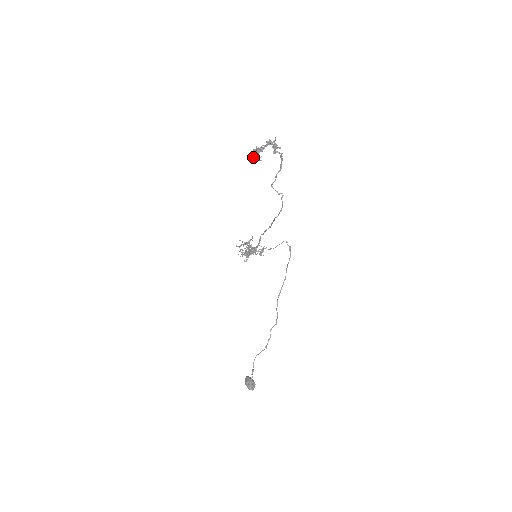
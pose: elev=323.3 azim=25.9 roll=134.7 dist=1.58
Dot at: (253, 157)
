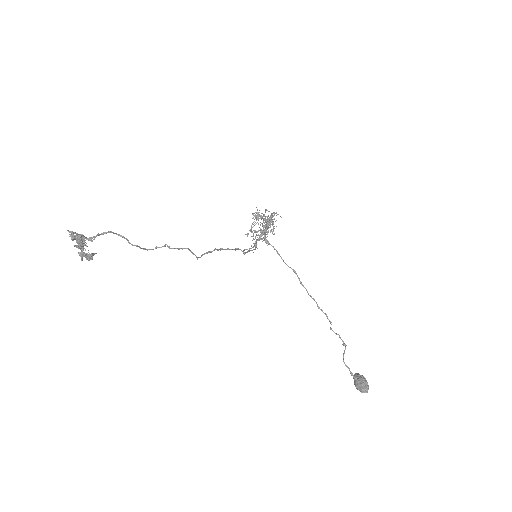
Dot at: occluded
